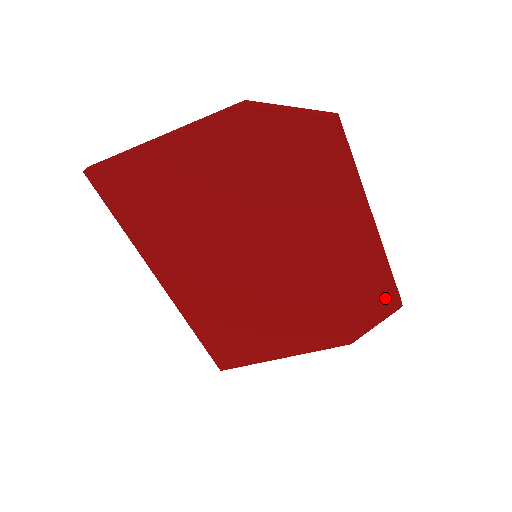
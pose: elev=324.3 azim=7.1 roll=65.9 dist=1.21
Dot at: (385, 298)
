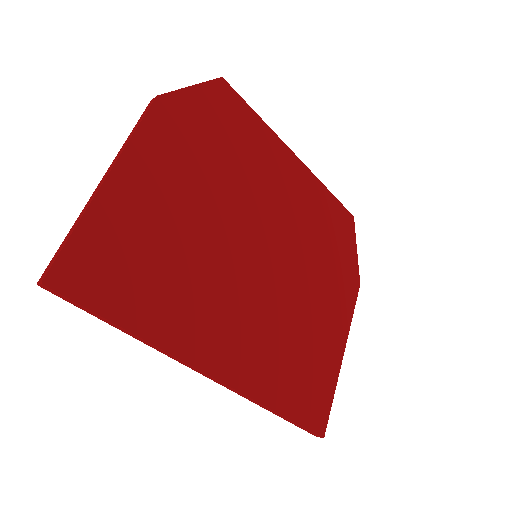
Dot at: (343, 218)
